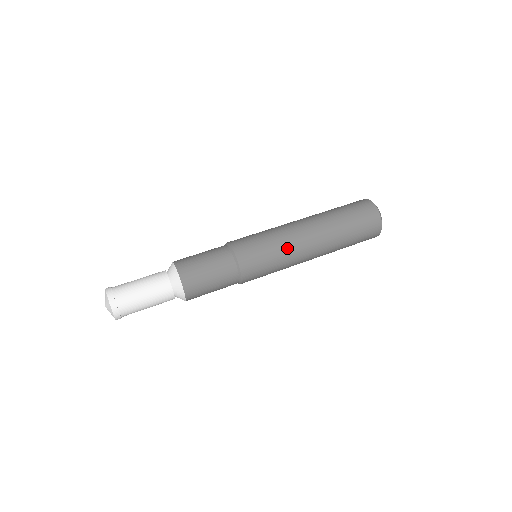
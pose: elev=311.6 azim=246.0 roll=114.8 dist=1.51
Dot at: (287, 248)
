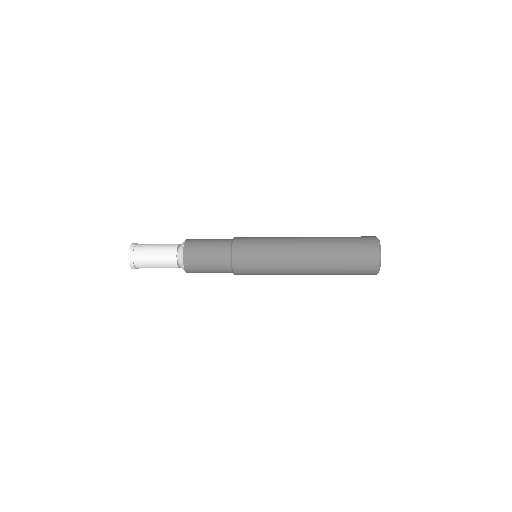
Dot at: (278, 243)
